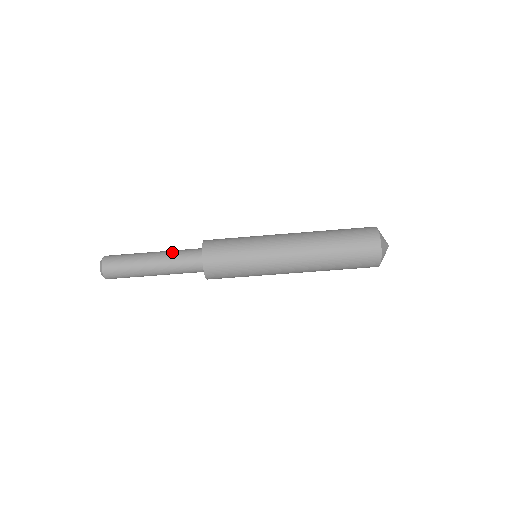
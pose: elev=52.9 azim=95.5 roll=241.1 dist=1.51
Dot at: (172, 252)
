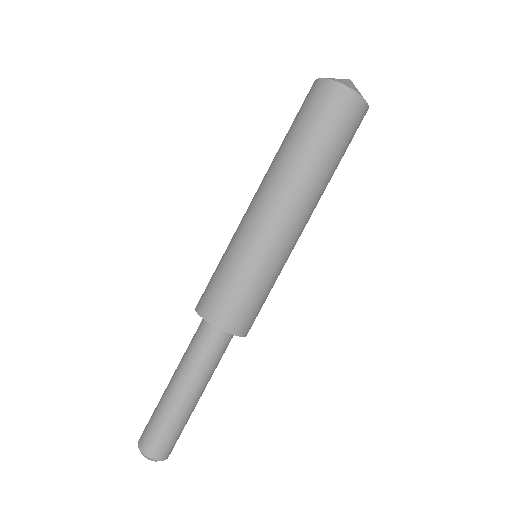
Dot at: (186, 360)
